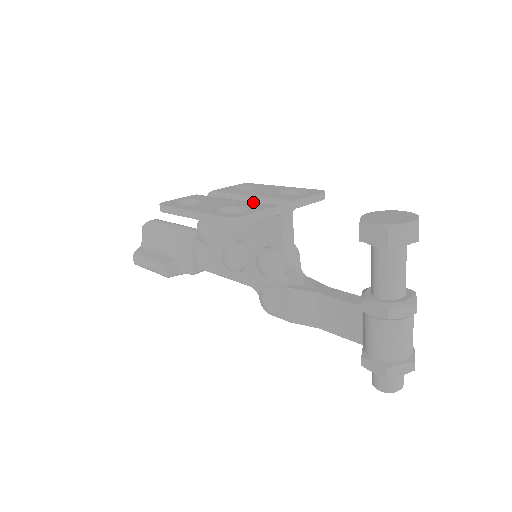
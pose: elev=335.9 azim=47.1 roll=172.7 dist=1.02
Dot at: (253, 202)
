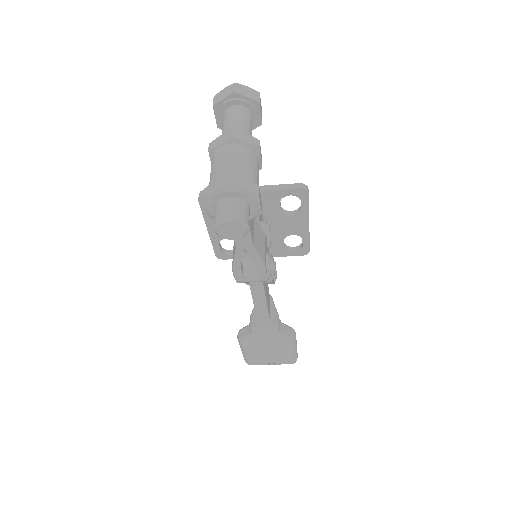
Dot at: occluded
